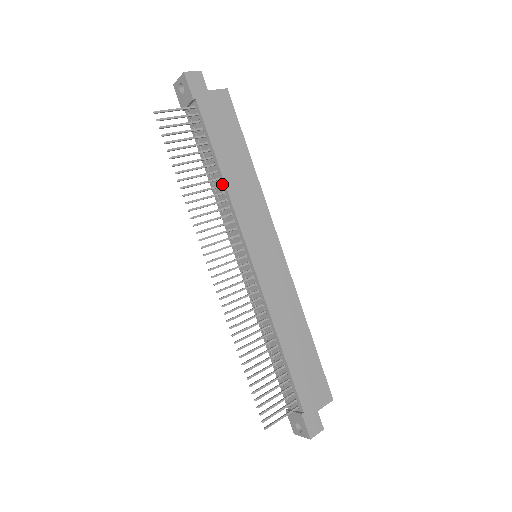
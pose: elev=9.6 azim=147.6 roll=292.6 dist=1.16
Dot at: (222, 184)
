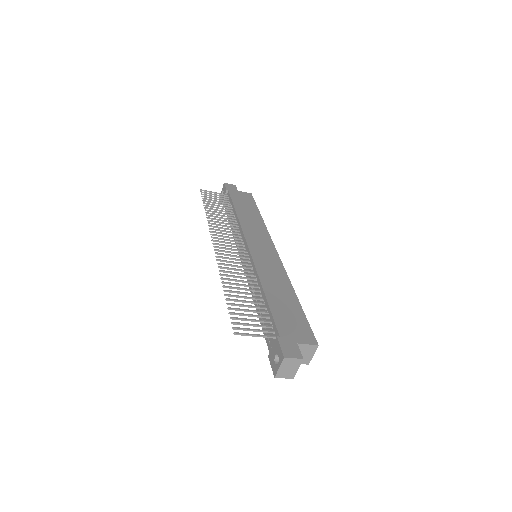
Dot at: (236, 219)
